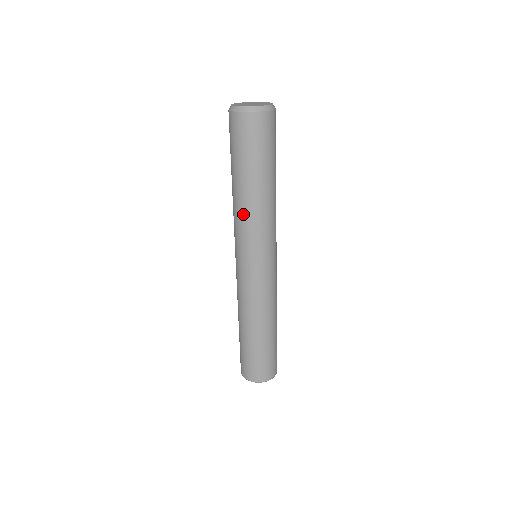
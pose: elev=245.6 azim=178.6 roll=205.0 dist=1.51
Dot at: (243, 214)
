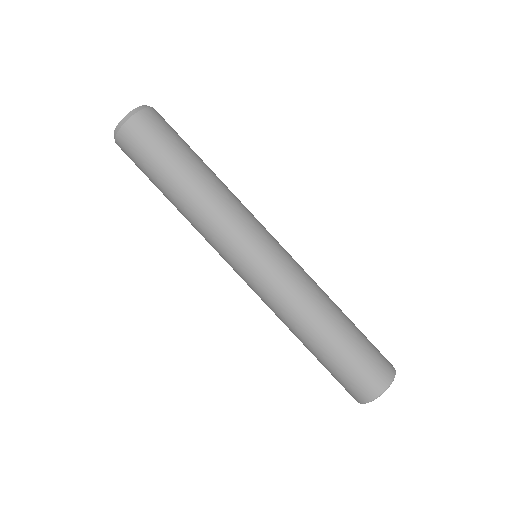
Dot at: (194, 226)
